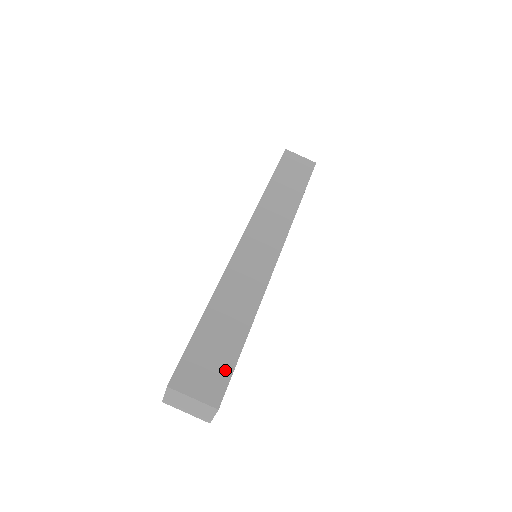
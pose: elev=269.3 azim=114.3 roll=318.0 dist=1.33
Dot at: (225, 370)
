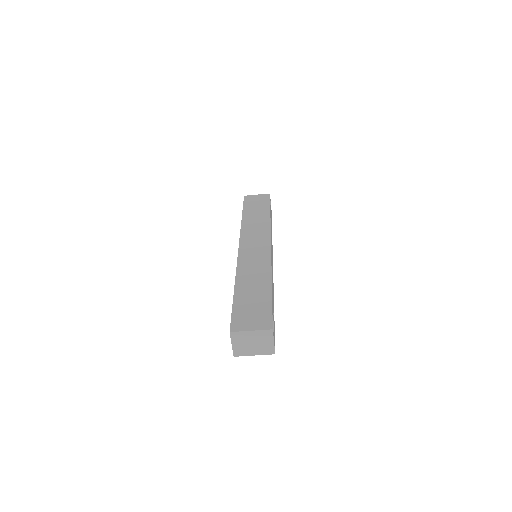
Dot at: (266, 310)
